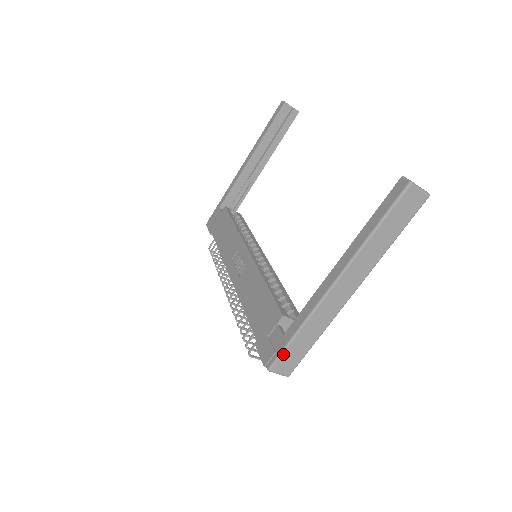
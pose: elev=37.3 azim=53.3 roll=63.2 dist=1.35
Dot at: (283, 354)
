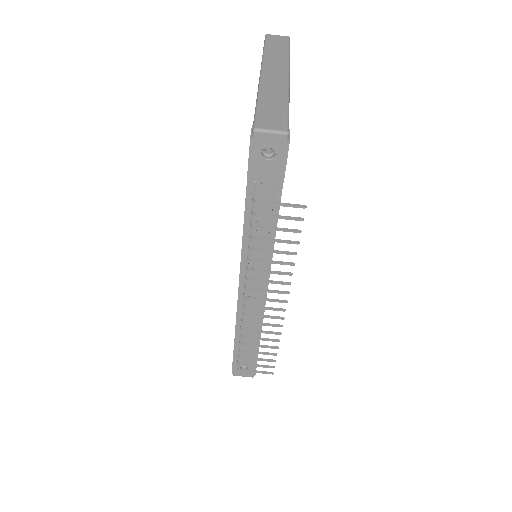
Dot at: (258, 115)
